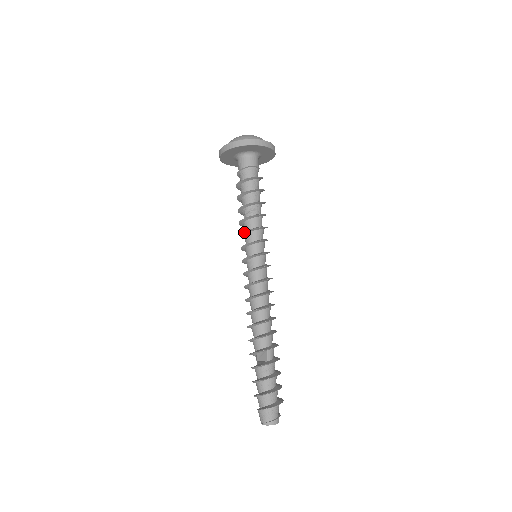
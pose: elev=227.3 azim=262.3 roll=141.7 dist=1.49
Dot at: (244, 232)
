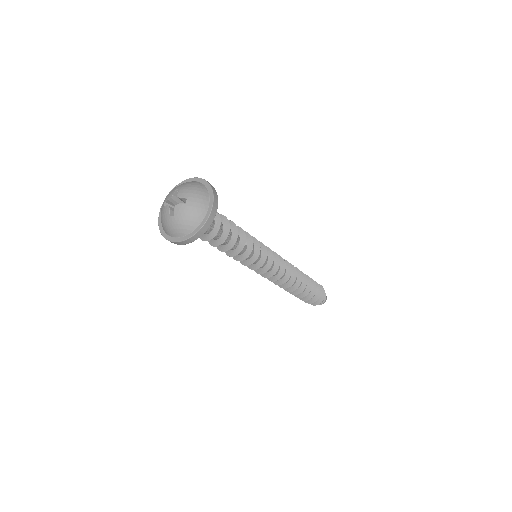
Dot at: (234, 258)
